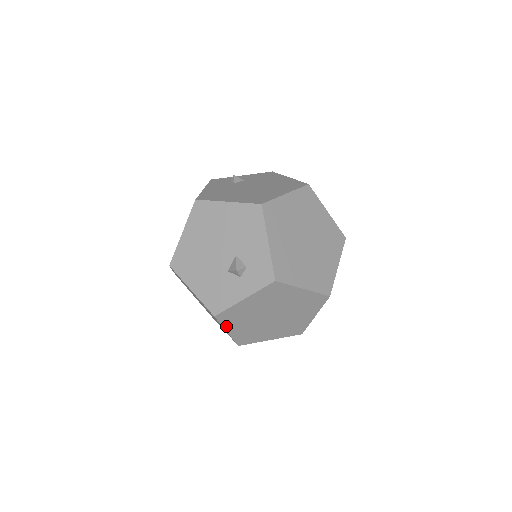
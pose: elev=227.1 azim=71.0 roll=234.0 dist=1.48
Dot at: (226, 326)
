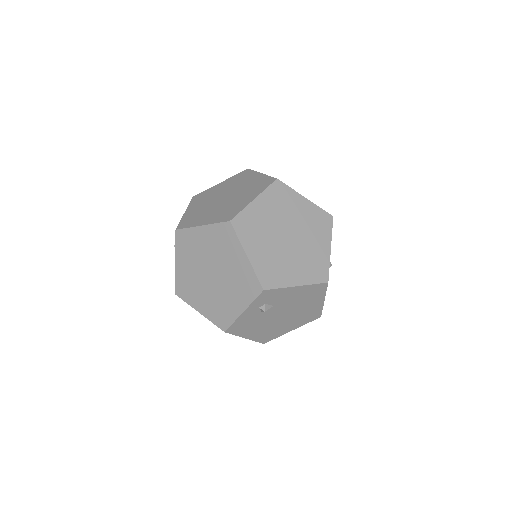
Dot at: (192, 304)
